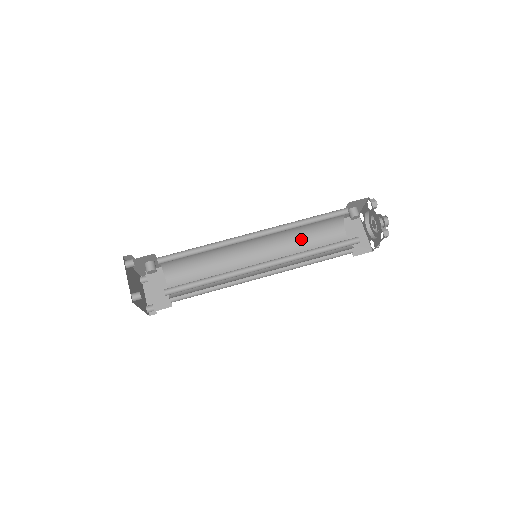
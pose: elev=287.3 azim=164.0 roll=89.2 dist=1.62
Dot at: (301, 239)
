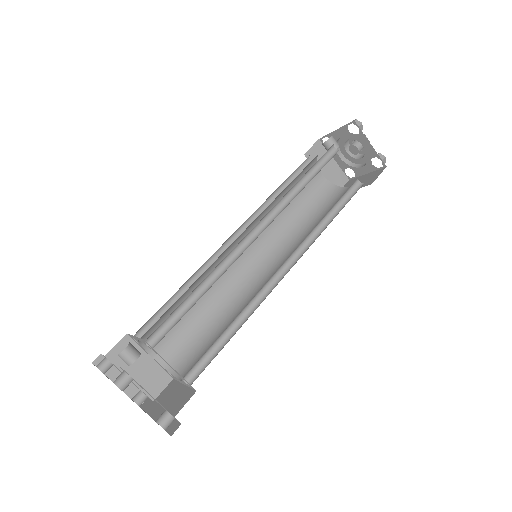
Dot at: occluded
